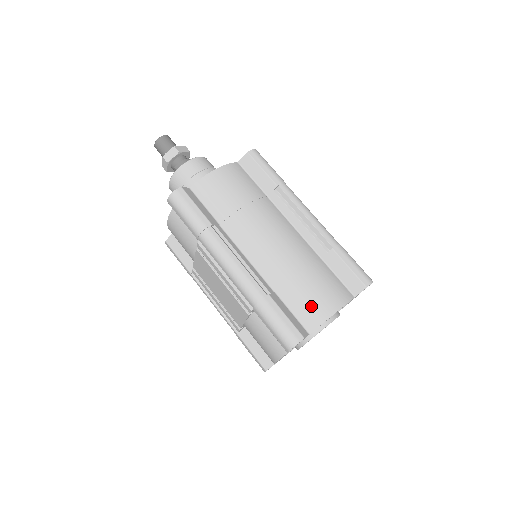
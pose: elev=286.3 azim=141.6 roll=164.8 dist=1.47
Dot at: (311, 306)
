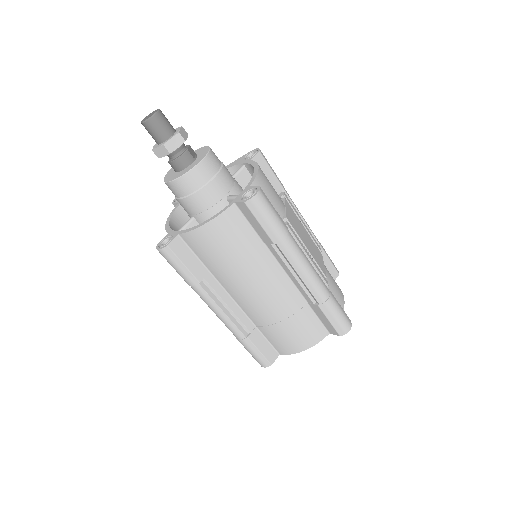
Dot at: (284, 344)
